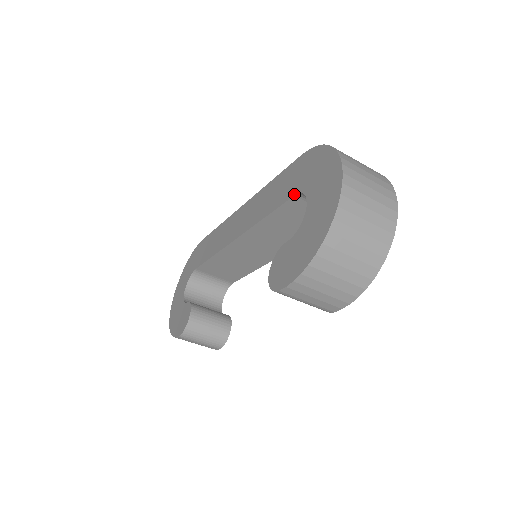
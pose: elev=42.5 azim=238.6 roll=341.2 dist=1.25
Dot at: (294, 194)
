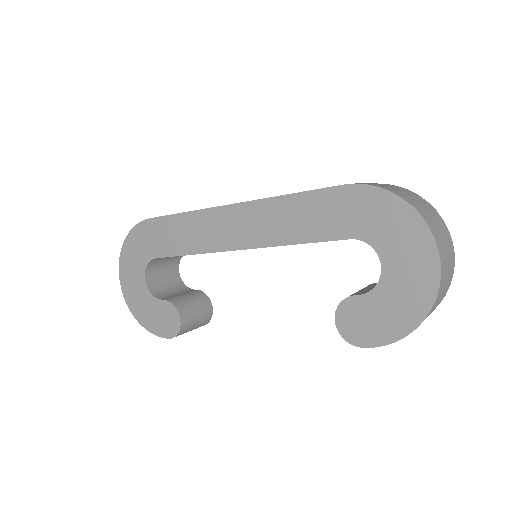
Dot at: (350, 238)
